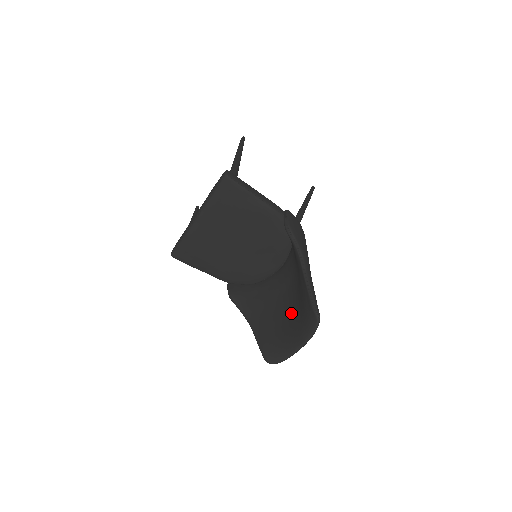
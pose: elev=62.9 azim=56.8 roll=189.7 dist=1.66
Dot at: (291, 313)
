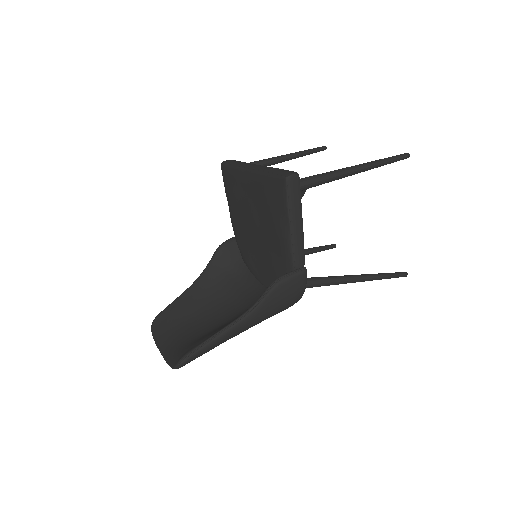
Dot at: (202, 327)
